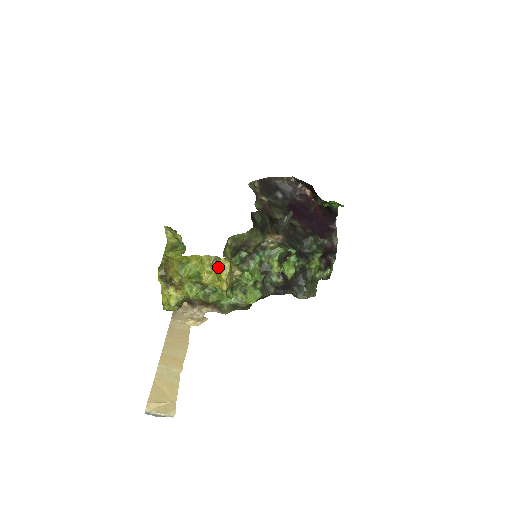
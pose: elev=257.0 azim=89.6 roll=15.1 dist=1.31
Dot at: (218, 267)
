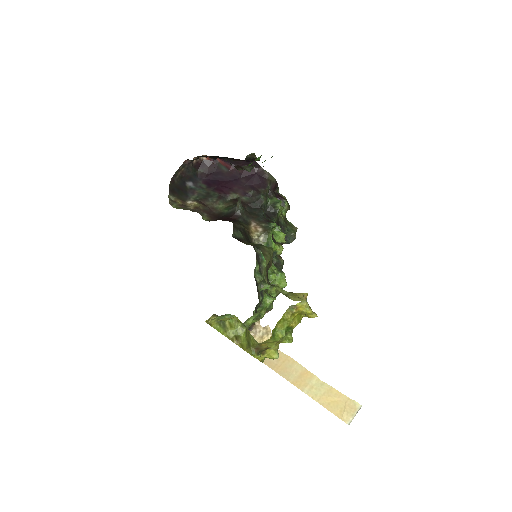
Dot at: (298, 310)
